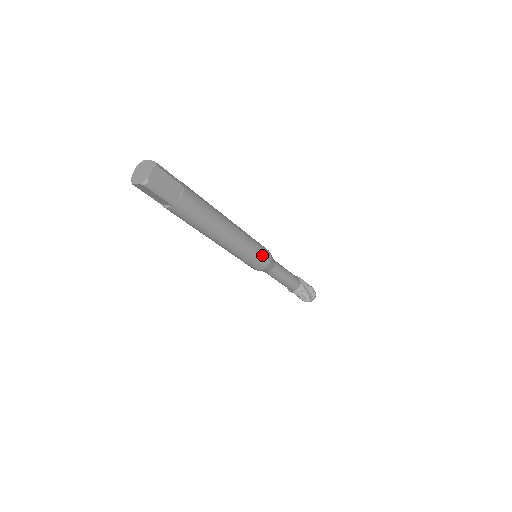
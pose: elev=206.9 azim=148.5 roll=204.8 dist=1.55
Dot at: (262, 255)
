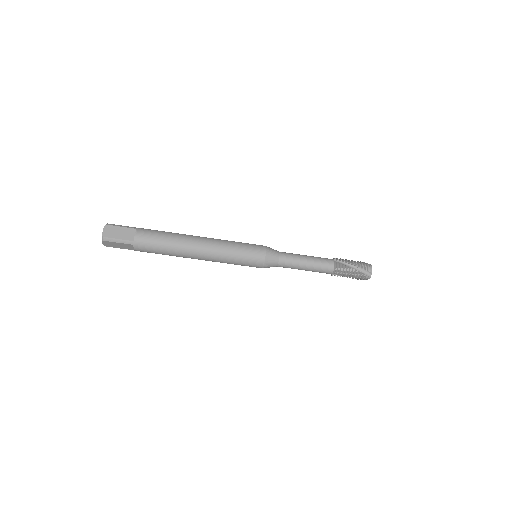
Dot at: (251, 250)
